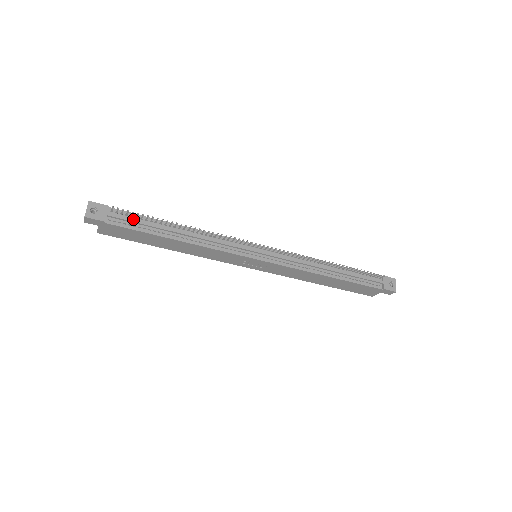
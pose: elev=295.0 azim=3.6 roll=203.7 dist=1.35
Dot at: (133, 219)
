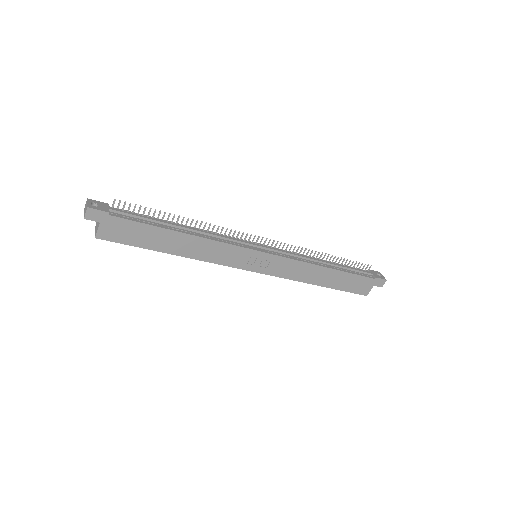
Dot at: (135, 214)
